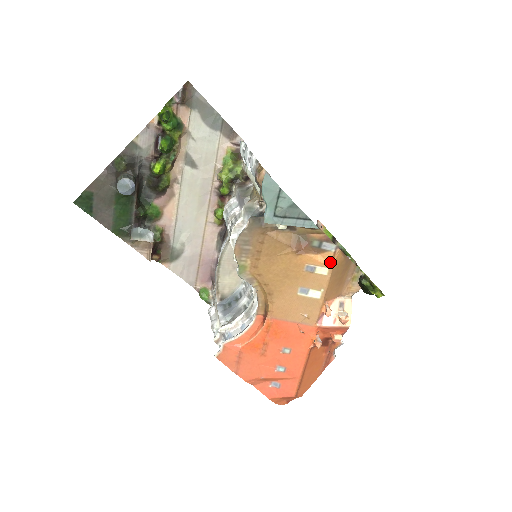
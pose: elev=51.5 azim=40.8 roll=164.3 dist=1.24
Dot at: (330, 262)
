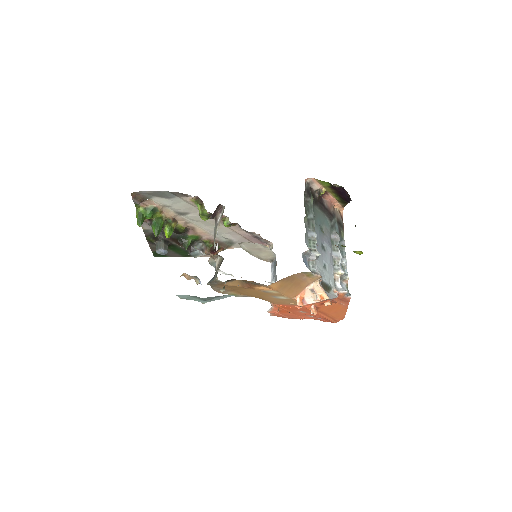
Dot at: (271, 289)
